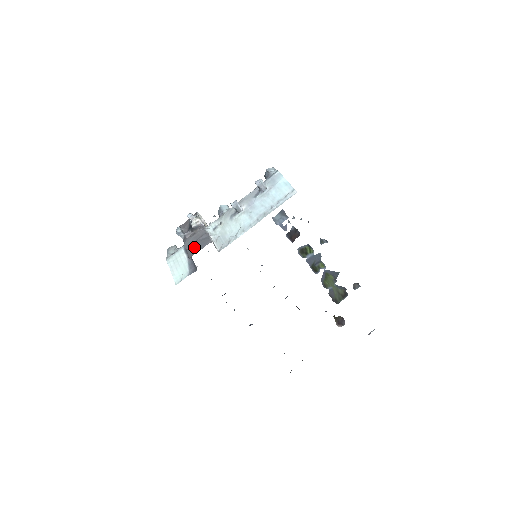
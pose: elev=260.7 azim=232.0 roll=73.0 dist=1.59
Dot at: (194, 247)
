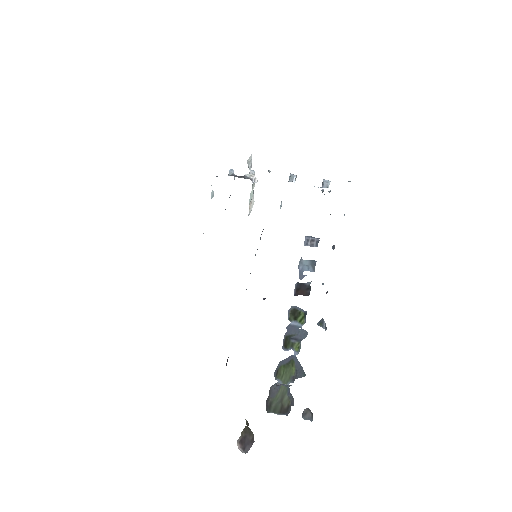
Dot at: occluded
